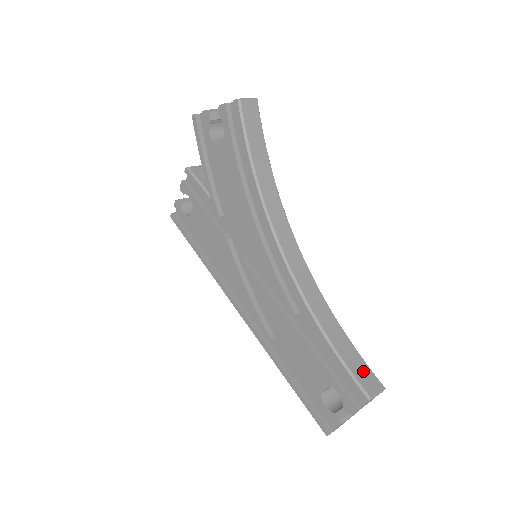
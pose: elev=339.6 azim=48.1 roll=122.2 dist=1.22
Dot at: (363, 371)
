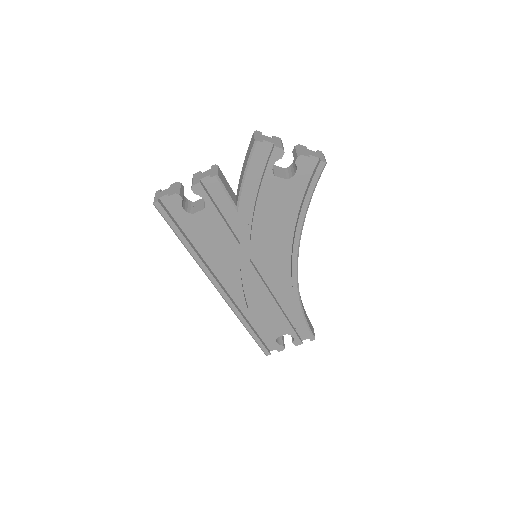
Dot at: occluded
